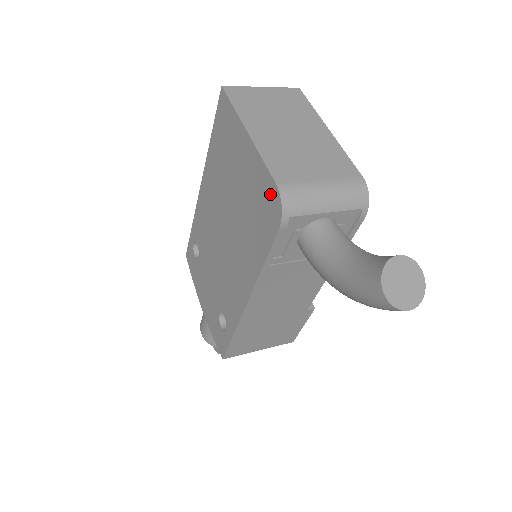
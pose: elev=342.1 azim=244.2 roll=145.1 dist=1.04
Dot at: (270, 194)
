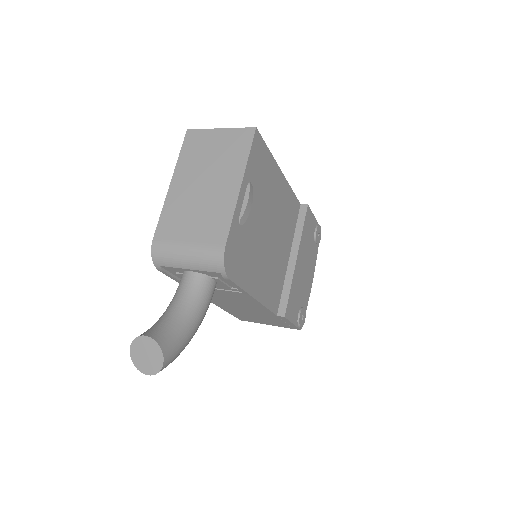
Dot at: occluded
